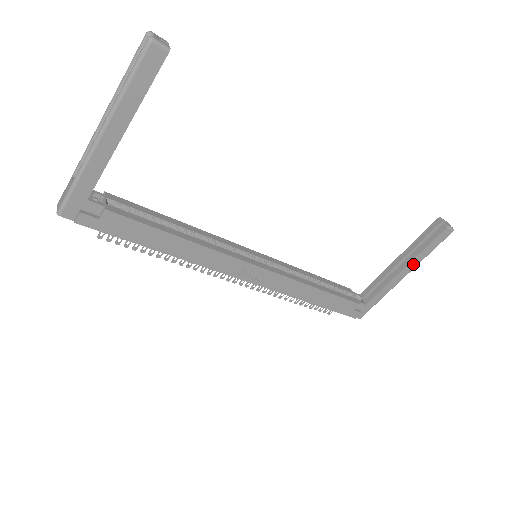
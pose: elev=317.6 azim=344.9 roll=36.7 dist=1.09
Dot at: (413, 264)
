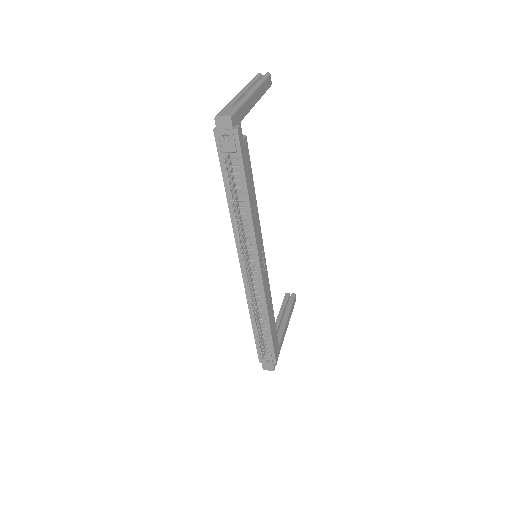
Dot at: (288, 320)
